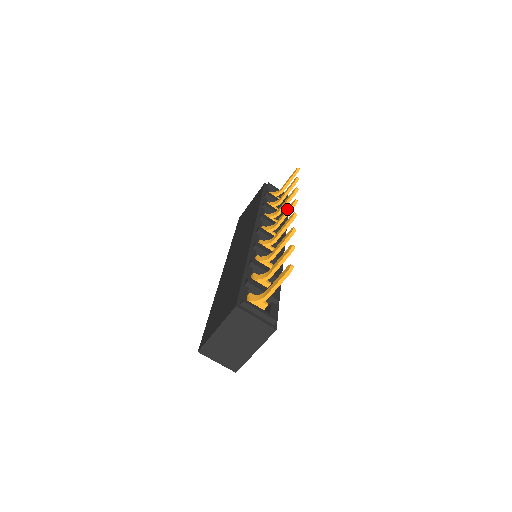
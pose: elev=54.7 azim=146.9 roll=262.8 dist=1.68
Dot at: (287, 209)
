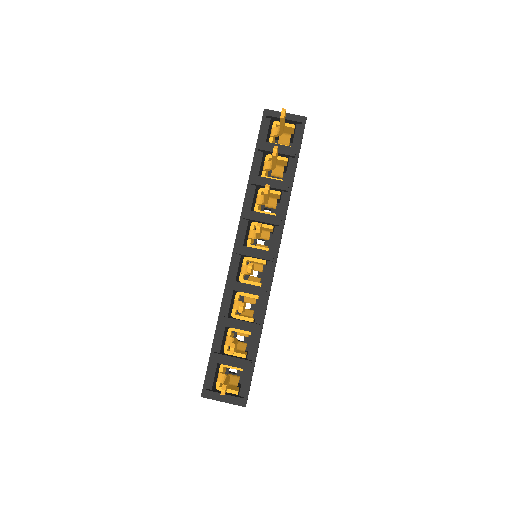
Dot at: occluded
